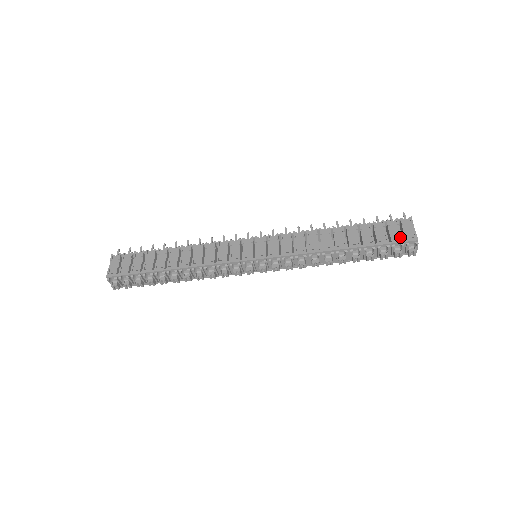
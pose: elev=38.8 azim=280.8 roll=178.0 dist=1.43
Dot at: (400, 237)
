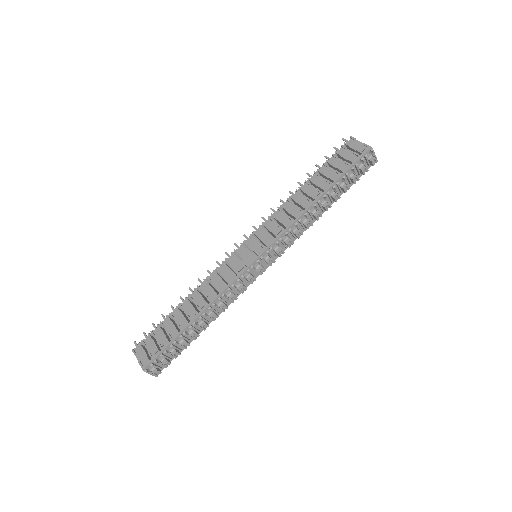
Dot at: (356, 155)
